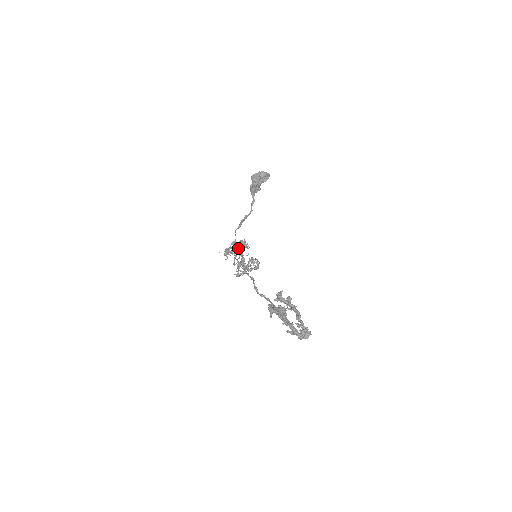
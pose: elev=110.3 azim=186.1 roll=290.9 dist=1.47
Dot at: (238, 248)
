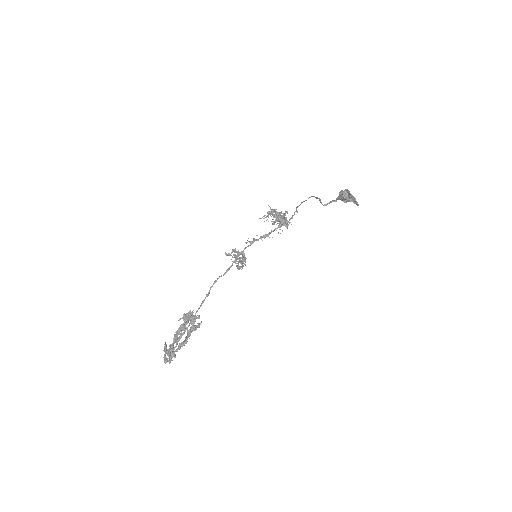
Dot at: (284, 218)
